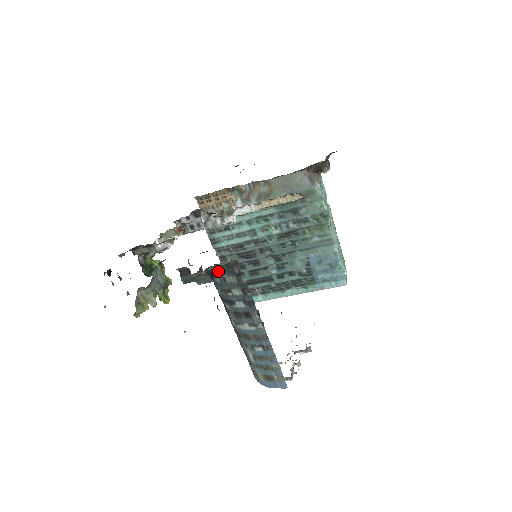
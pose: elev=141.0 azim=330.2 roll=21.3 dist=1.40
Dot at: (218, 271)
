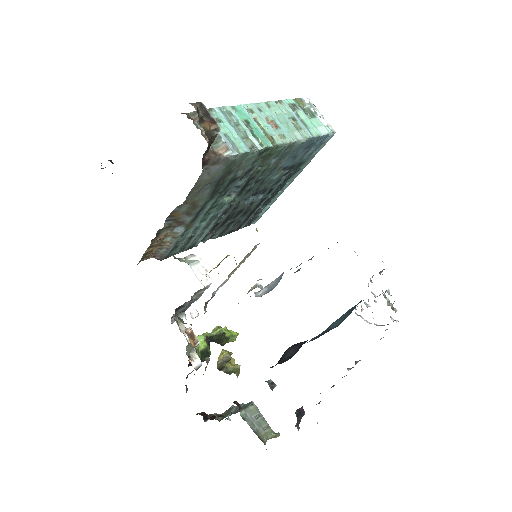
Dot at: (301, 408)
